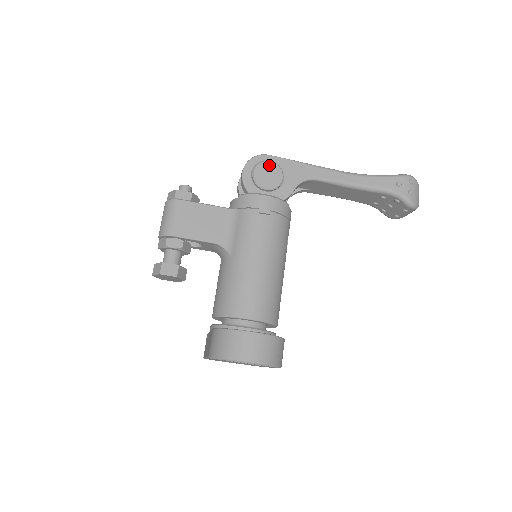
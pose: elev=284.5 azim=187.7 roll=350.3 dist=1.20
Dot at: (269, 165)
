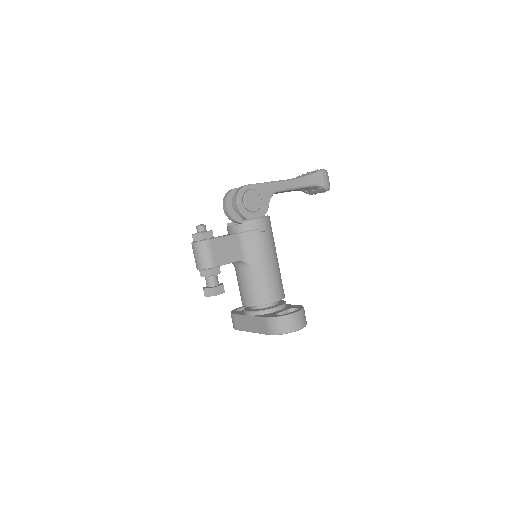
Dot at: (251, 193)
